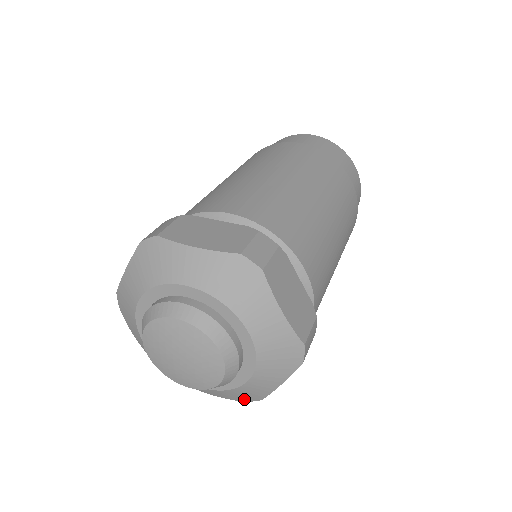
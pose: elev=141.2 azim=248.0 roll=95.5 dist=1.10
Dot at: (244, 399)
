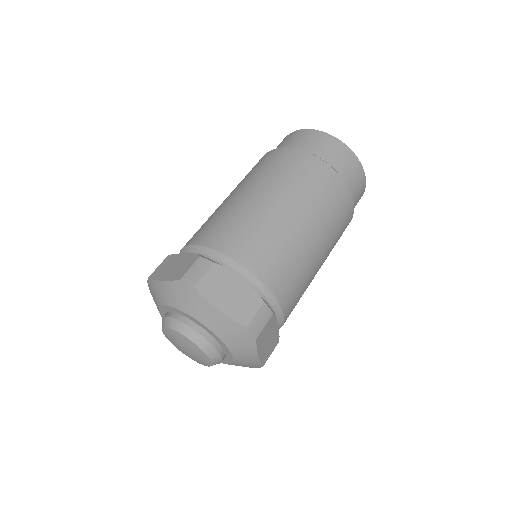
Dot at: (254, 367)
